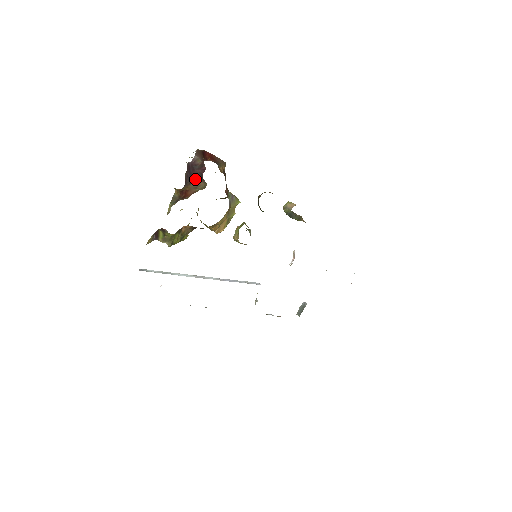
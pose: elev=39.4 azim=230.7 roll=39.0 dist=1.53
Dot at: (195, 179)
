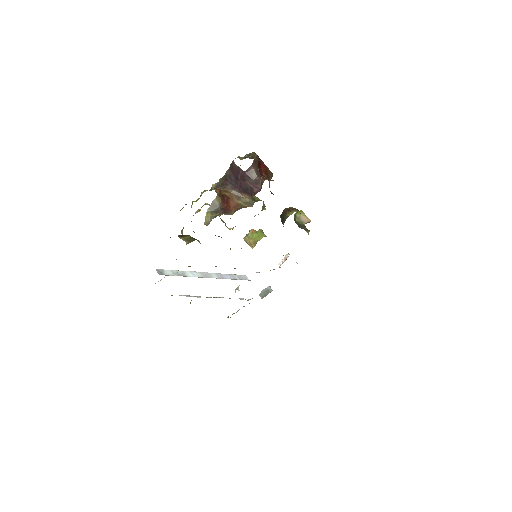
Dot at: (240, 188)
